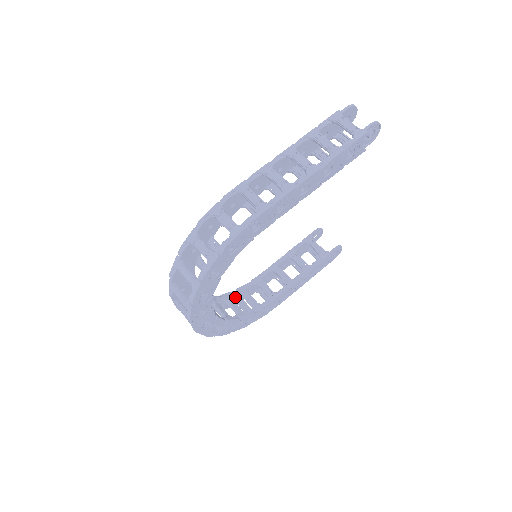
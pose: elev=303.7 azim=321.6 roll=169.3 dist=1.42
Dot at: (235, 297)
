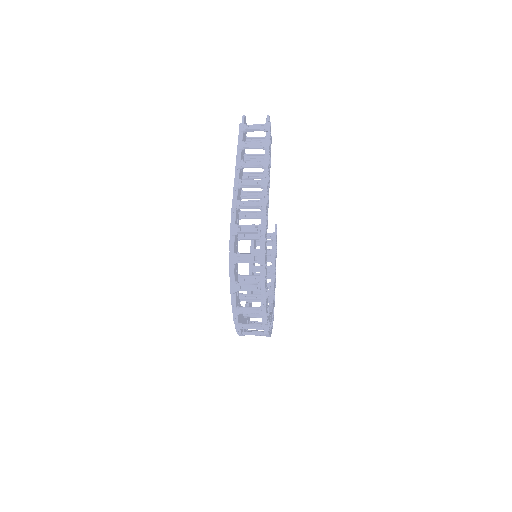
Dot at: occluded
